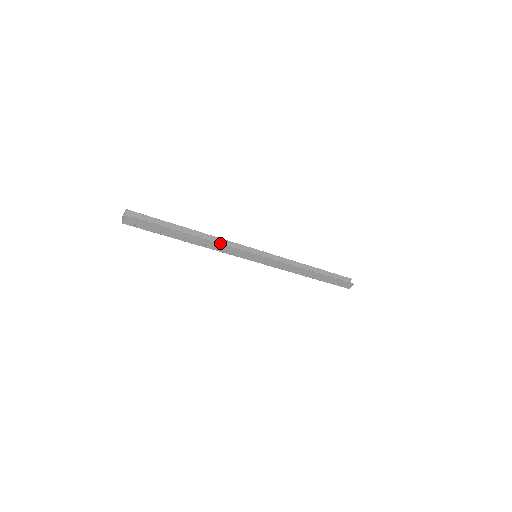
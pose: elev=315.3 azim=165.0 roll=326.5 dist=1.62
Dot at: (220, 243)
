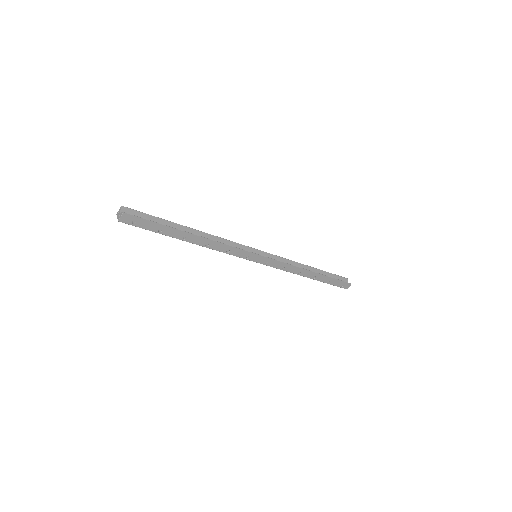
Dot at: occluded
